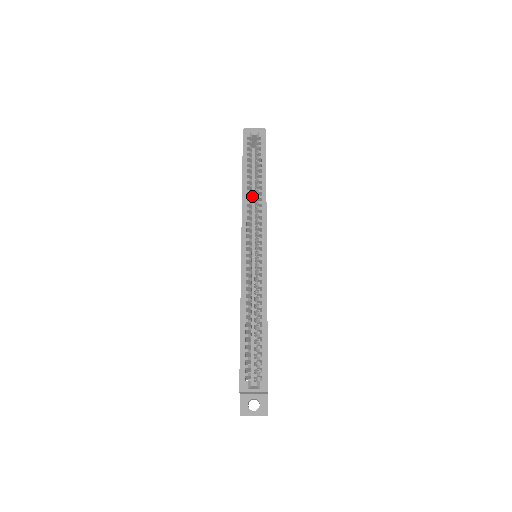
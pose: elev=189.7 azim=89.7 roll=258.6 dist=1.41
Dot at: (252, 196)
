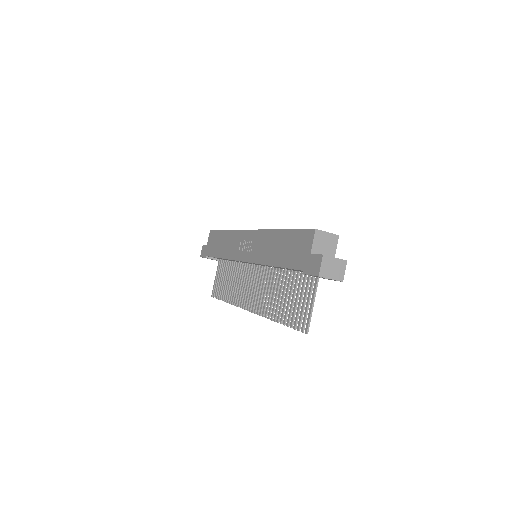
Dot at: occluded
